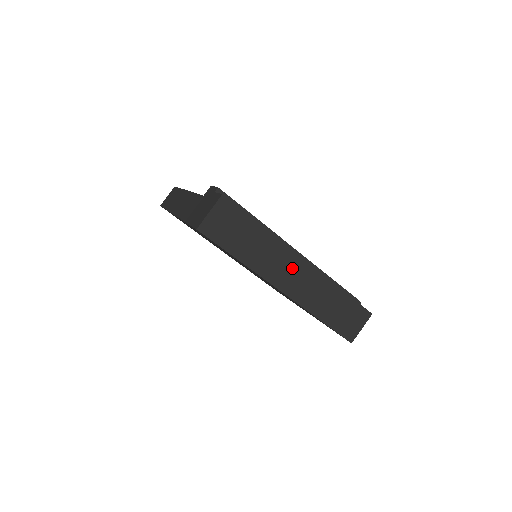
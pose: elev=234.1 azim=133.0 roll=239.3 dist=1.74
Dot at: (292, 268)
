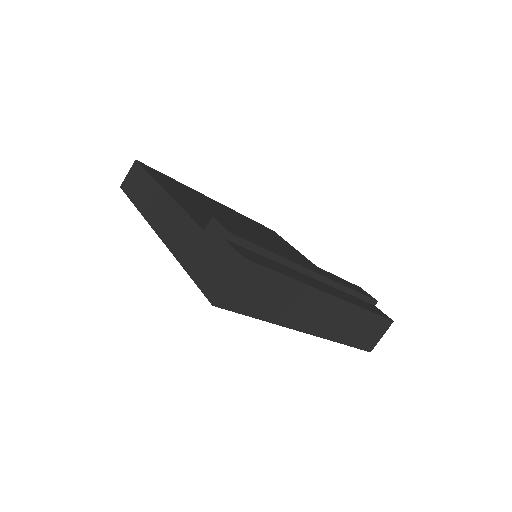
Dot at: (320, 308)
